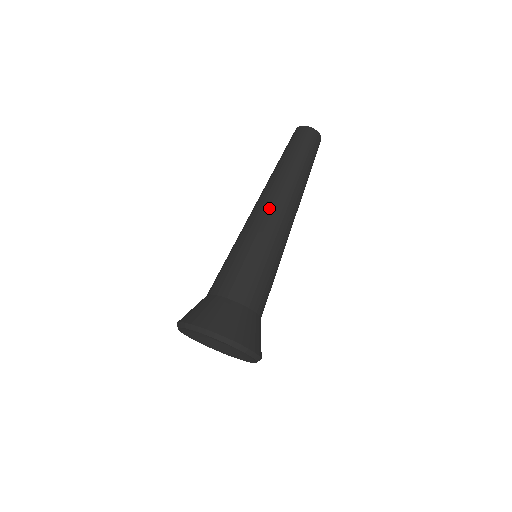
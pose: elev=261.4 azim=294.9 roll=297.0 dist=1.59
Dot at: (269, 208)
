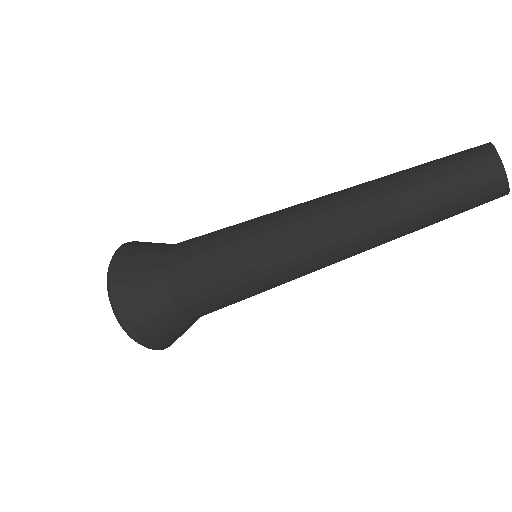
Dot at: (309, 240)
